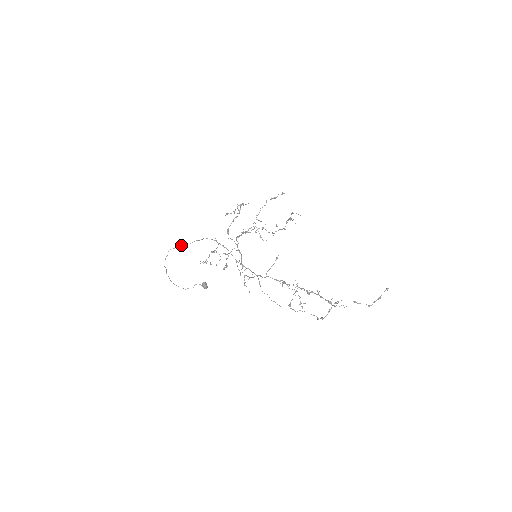
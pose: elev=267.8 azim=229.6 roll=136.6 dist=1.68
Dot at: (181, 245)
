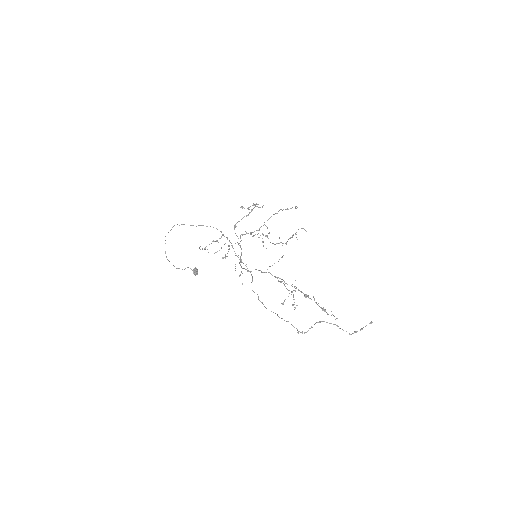
Dot at: occluded
